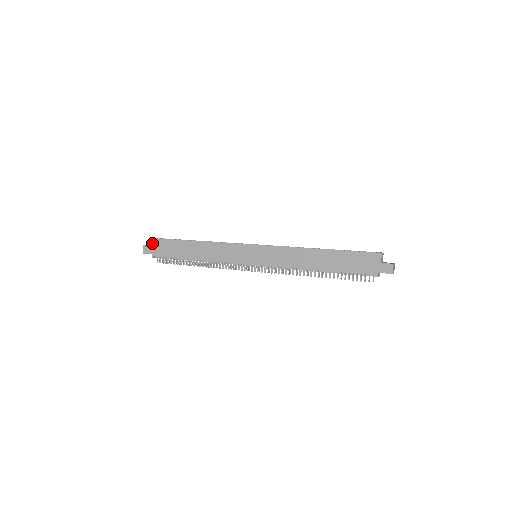
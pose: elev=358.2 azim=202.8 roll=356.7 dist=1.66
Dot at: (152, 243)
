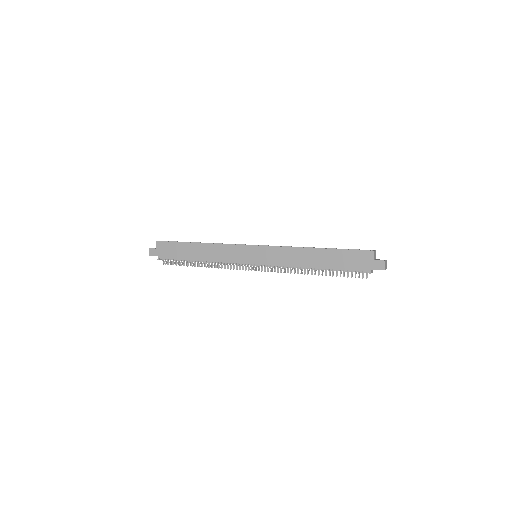
Dot at: (157, 246)
